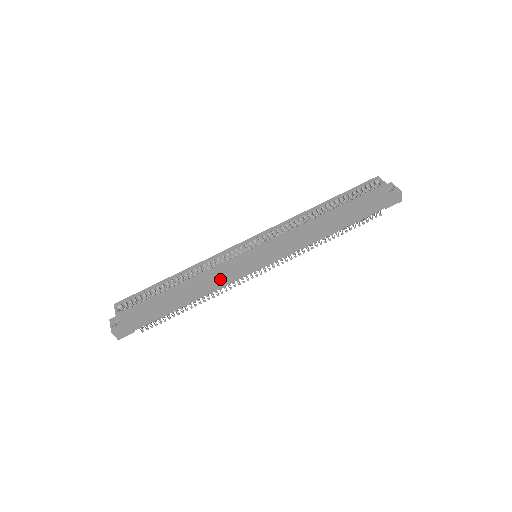
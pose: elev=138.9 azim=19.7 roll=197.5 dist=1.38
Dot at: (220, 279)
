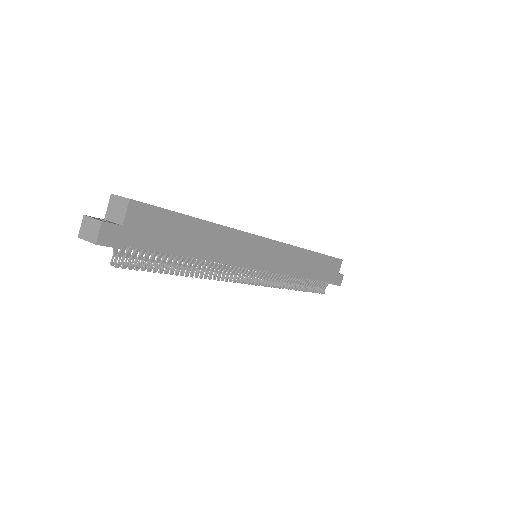
Dot at: (234, 249)
